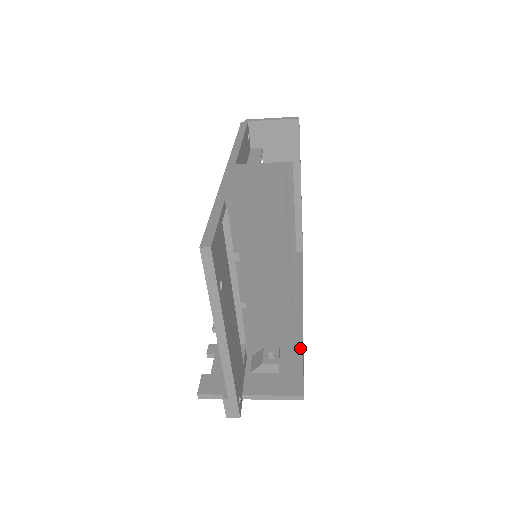
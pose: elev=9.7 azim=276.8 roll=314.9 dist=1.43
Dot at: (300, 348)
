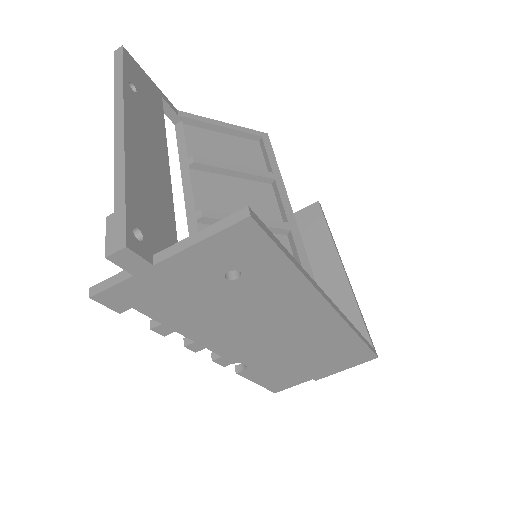
Dot at: occluded
